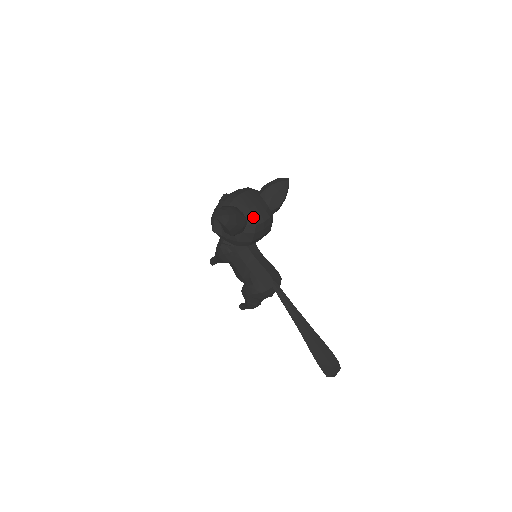
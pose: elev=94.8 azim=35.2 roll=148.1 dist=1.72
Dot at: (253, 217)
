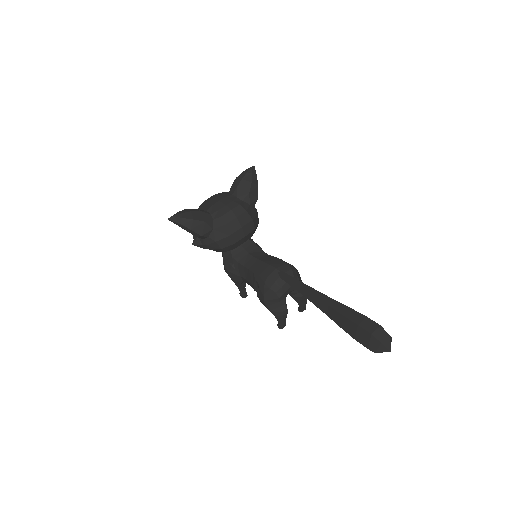
Dot at: (217, 210)
